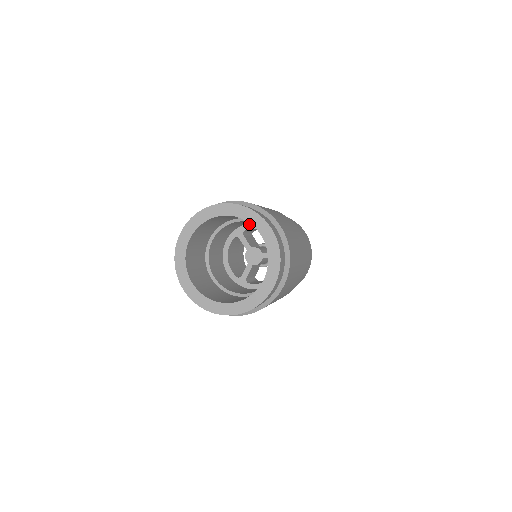
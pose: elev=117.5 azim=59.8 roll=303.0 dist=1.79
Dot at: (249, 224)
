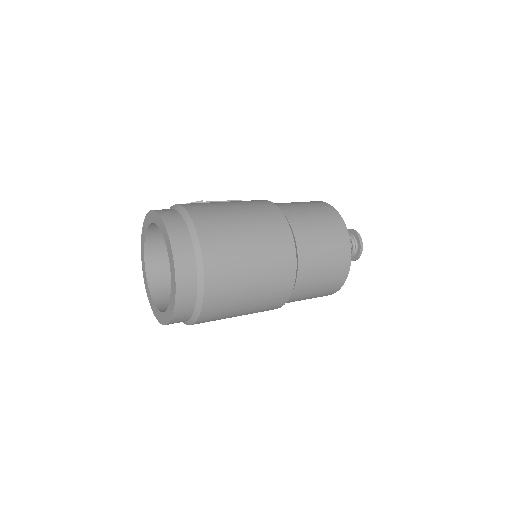
Dot at: occluded
